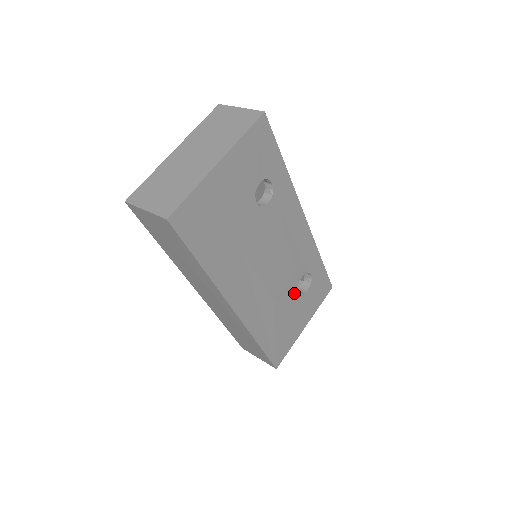
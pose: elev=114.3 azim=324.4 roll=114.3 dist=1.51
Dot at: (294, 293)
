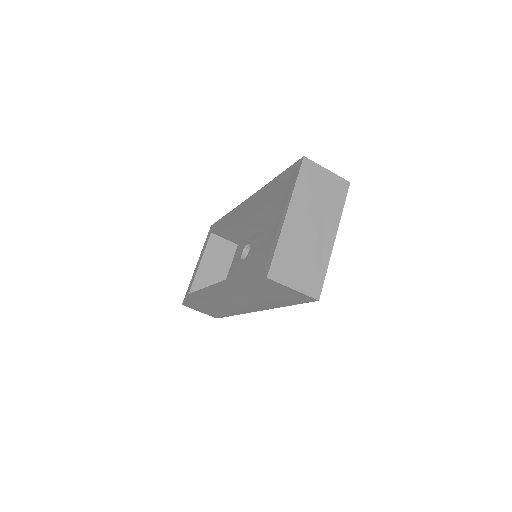
Dot at: occluded
